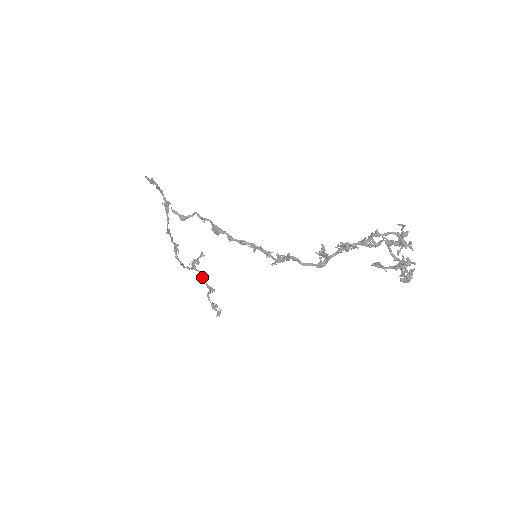
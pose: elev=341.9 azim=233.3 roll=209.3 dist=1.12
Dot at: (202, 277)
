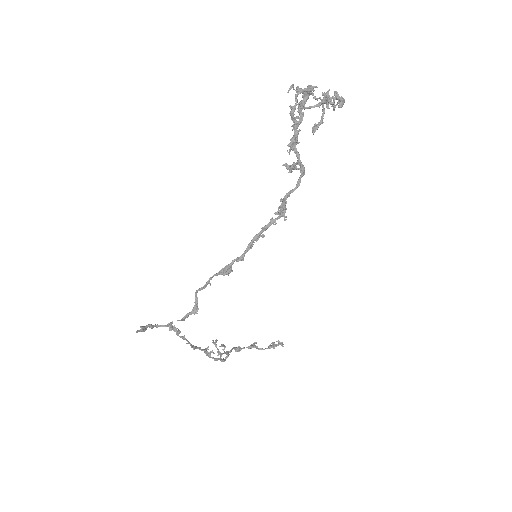
Dot at: (238, 350)
